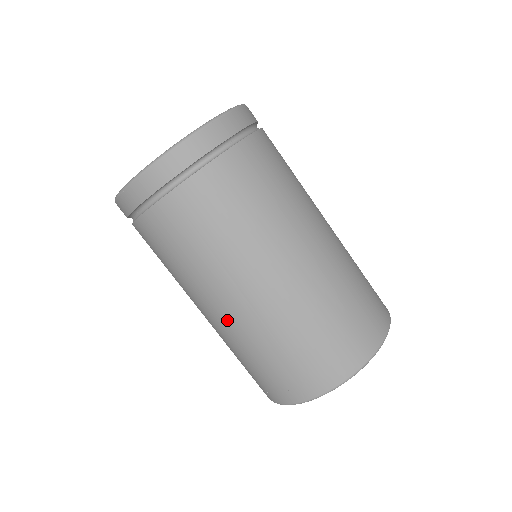
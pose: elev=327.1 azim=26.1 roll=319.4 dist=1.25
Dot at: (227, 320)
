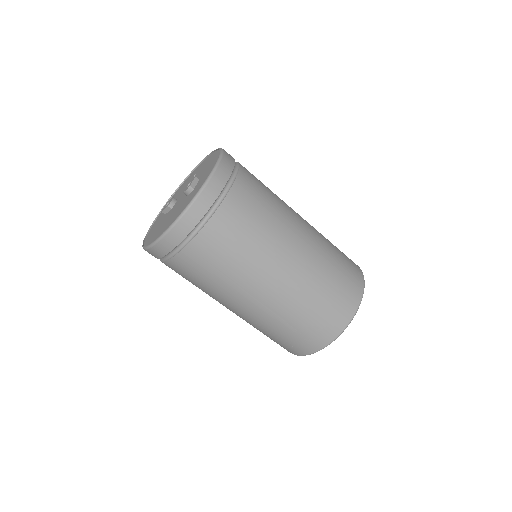
Dot at: (247, 314)
